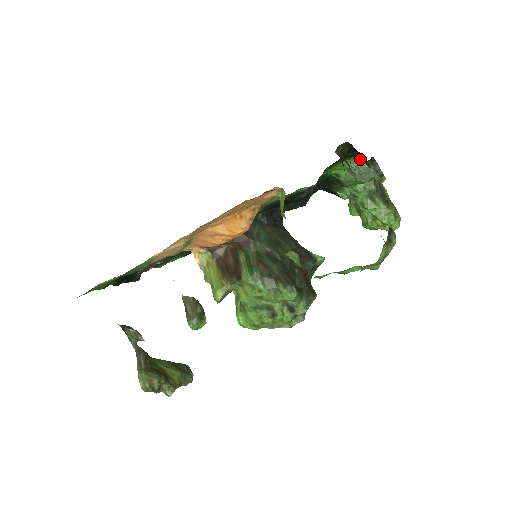
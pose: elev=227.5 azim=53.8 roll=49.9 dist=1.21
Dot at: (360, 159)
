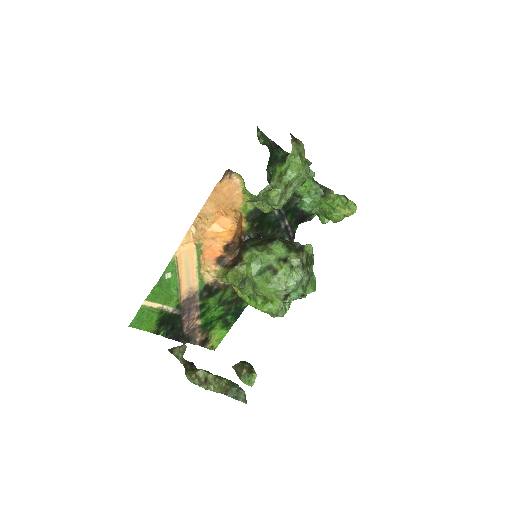
Dot at: occluded
